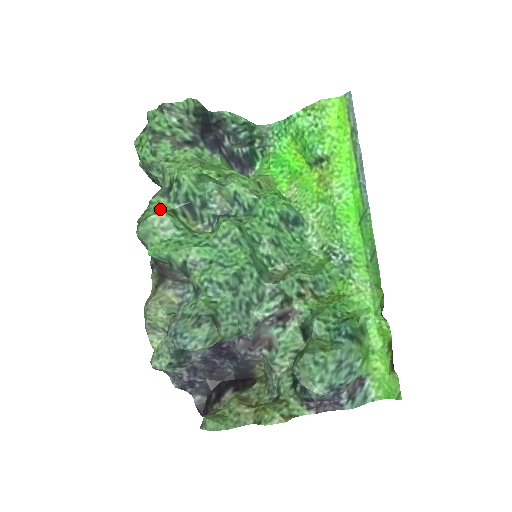
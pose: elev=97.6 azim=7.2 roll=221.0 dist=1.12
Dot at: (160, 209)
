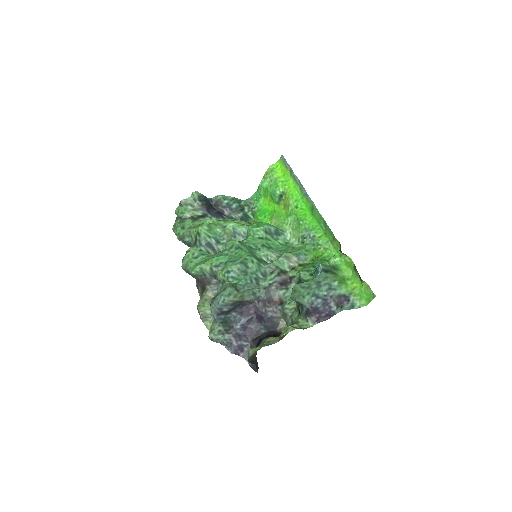
Dot at: occluded
